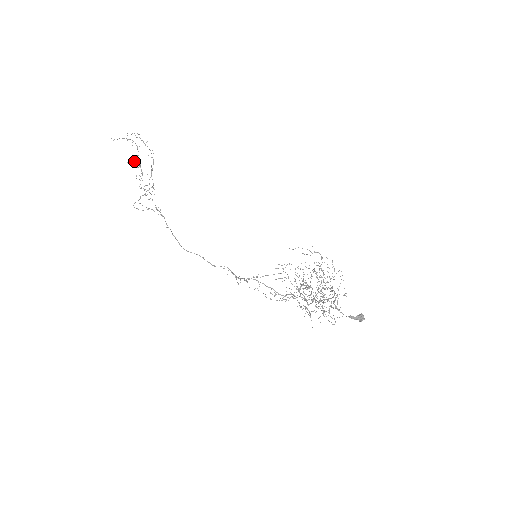
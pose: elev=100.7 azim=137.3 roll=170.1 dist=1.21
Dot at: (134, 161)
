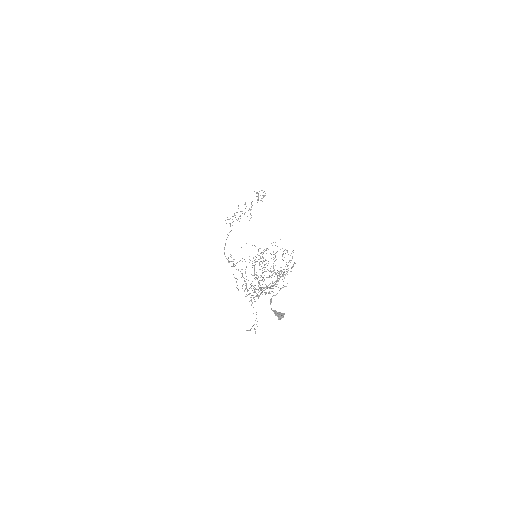
Dot at: (250, 209)
